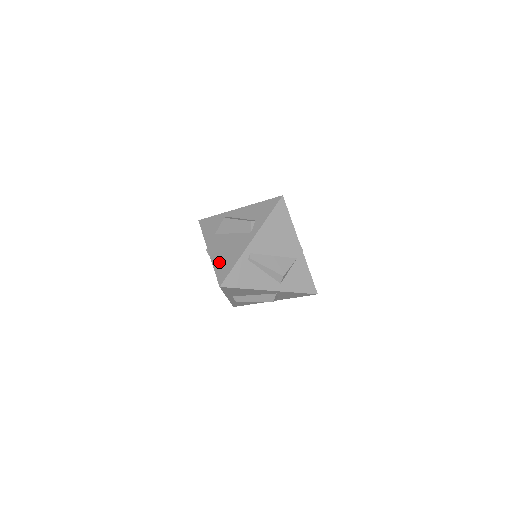
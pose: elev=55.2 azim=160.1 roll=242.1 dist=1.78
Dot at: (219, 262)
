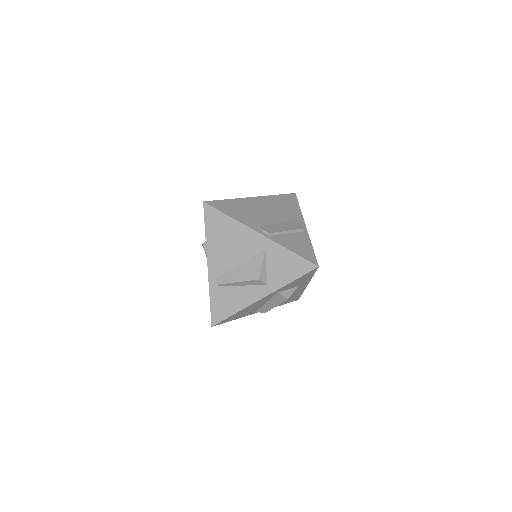
Dot at: occluded
